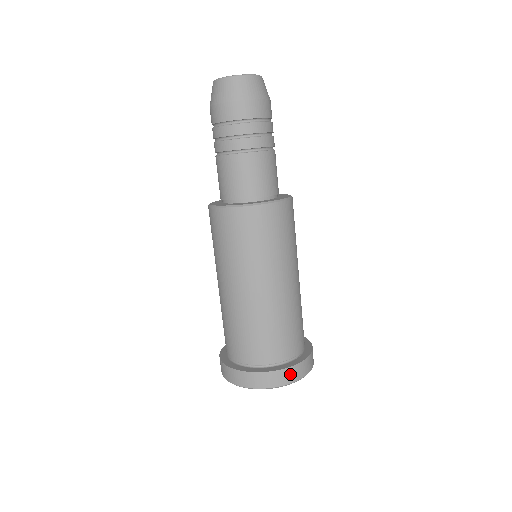
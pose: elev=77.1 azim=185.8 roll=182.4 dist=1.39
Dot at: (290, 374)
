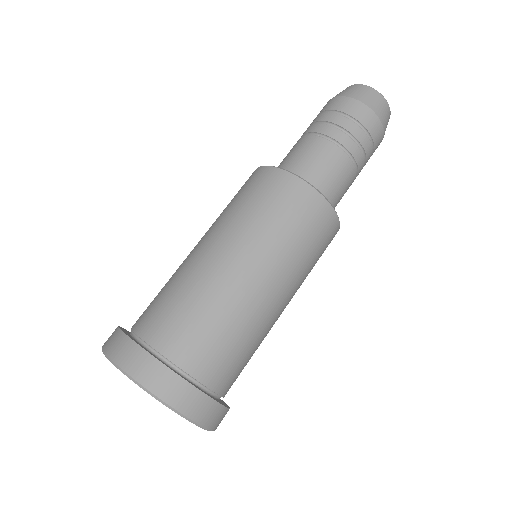
Dot at: (162, 379)
